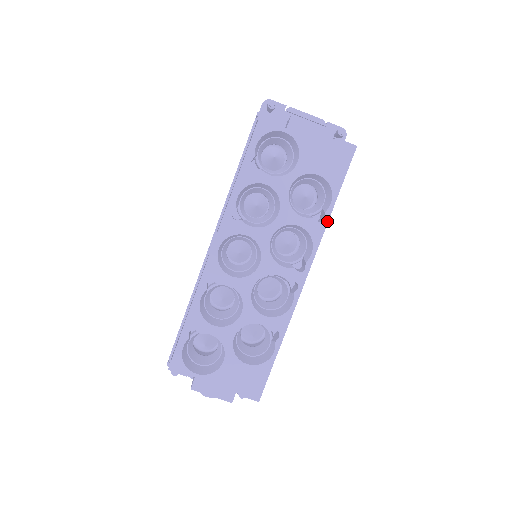
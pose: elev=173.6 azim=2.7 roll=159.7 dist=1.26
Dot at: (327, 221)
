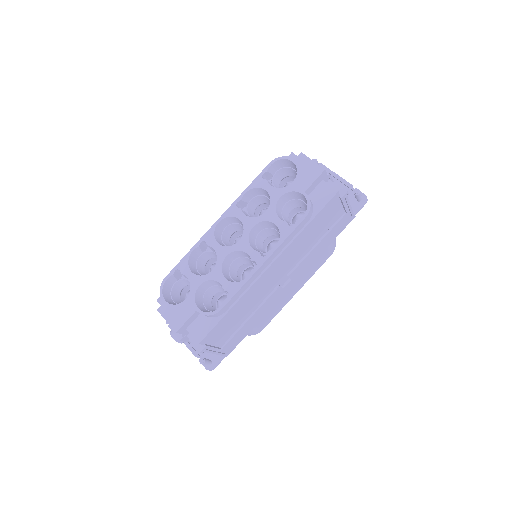
Dot at: (295, 227)
